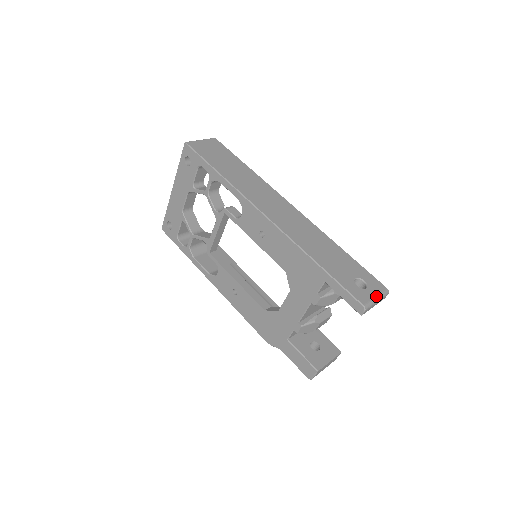
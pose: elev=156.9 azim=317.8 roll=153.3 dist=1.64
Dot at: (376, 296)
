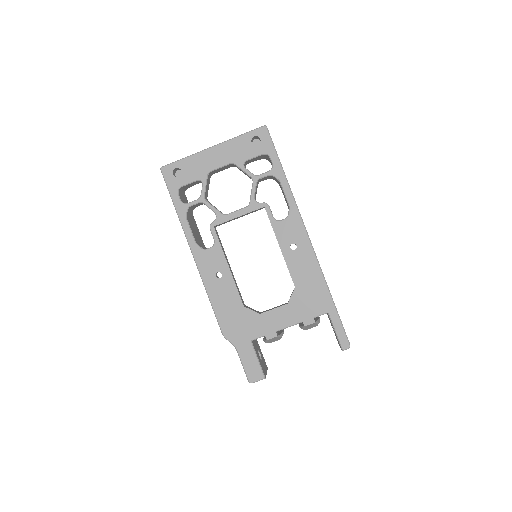
Dot at: occluded
